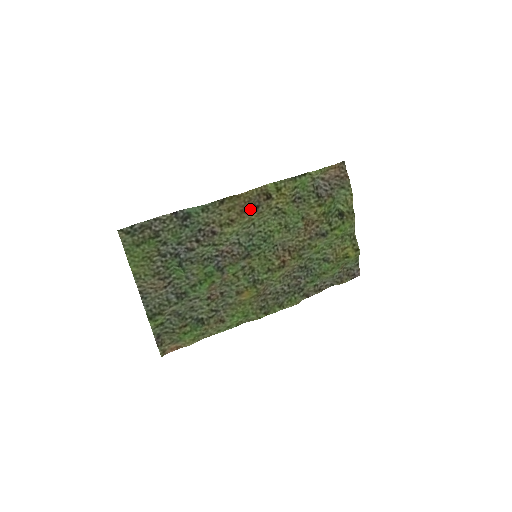
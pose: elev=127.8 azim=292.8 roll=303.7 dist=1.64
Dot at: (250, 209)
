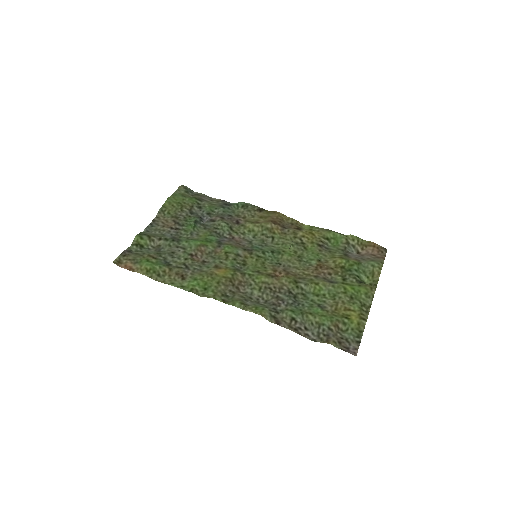
Dot at: (277, 224)
